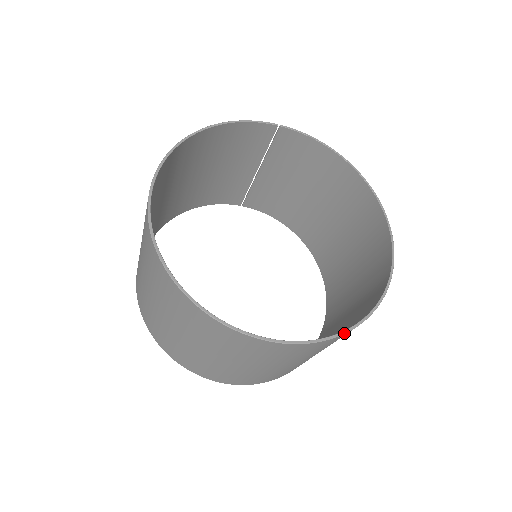
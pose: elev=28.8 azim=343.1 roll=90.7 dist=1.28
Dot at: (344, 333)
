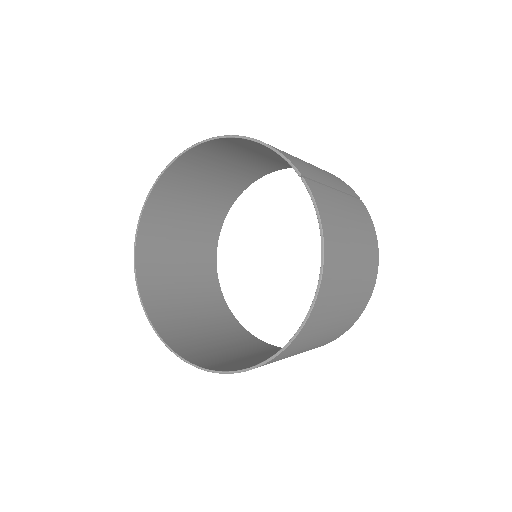
Dot at: (175, 354)
